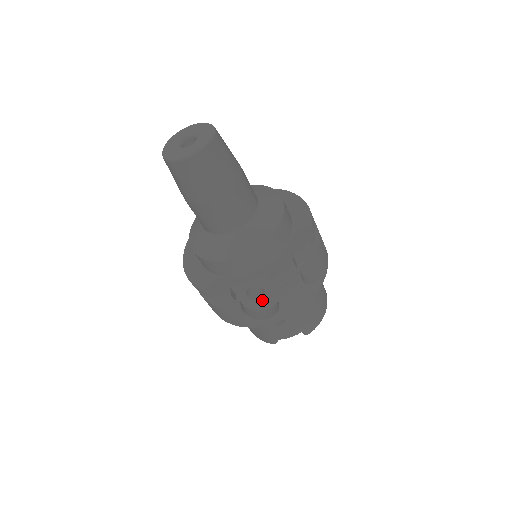
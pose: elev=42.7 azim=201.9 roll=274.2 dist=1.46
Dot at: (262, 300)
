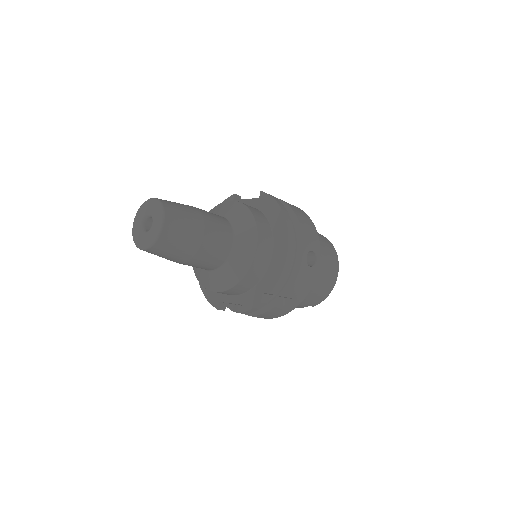
Dot at: occluded
